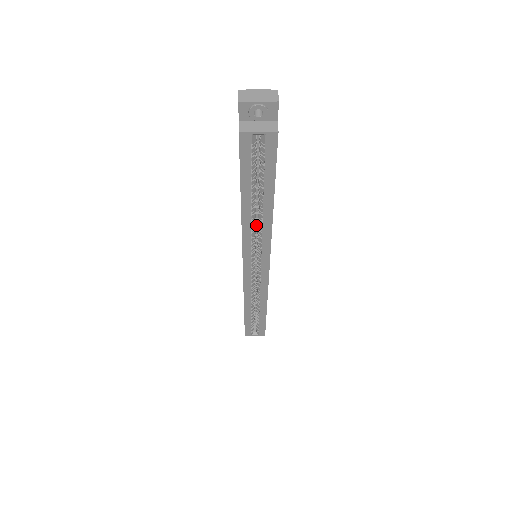
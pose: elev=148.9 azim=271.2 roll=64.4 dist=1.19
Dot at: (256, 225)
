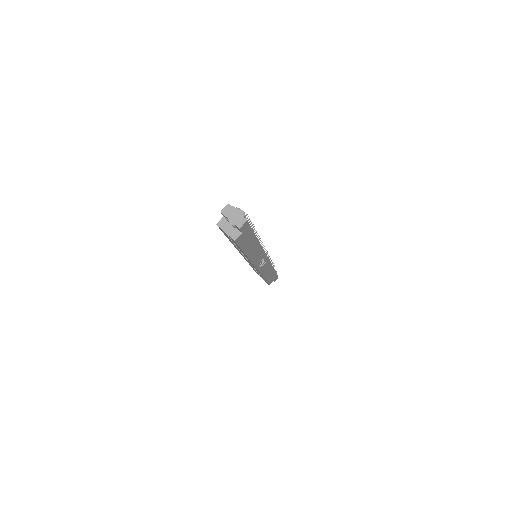
Dot at: occluded
